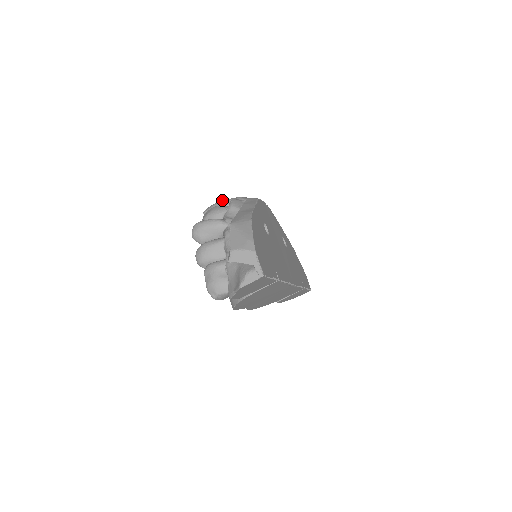
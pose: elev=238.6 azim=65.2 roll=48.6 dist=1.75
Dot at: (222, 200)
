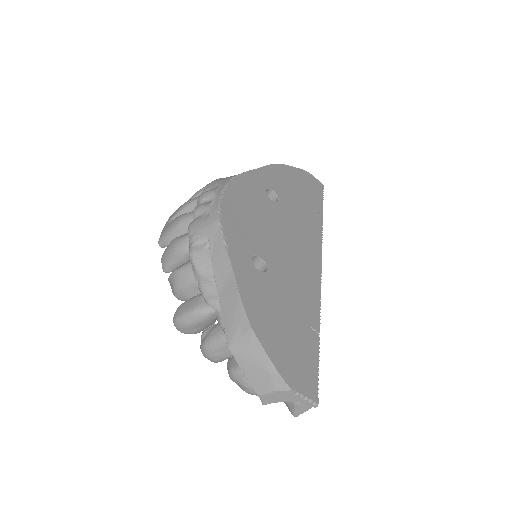
Dot at: (174, 248)
